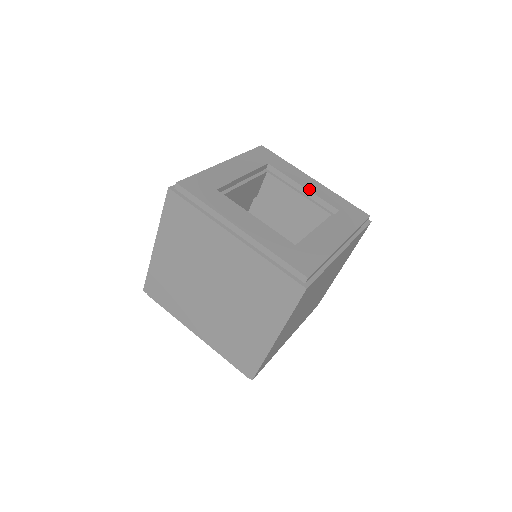
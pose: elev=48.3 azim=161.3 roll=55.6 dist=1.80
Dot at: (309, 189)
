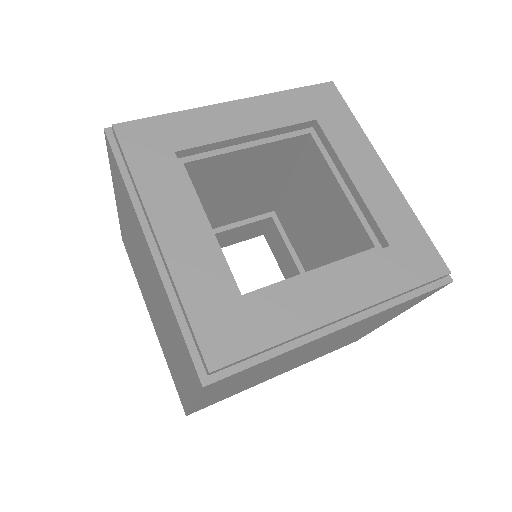
Dot at: (360, 187)
